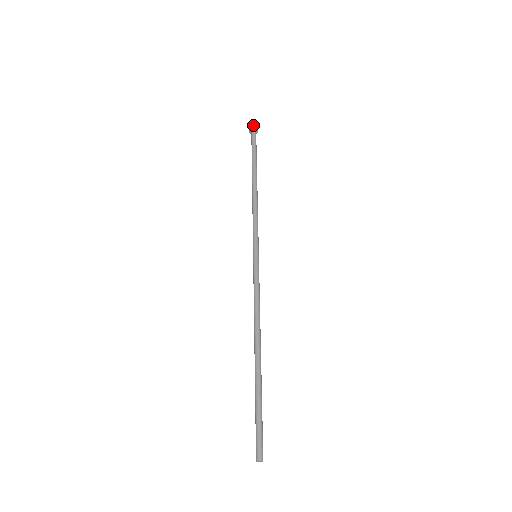
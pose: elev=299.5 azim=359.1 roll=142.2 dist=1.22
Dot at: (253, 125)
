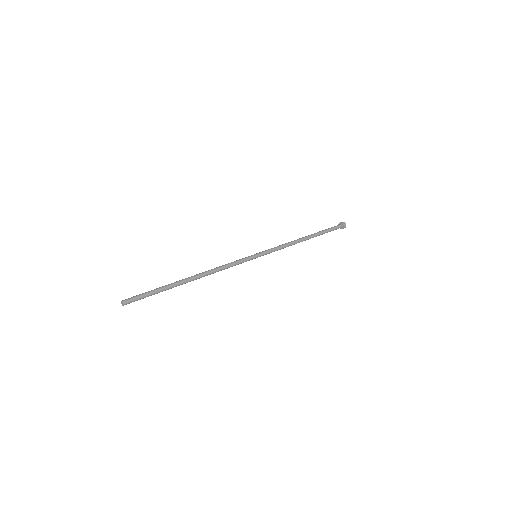
Dot at: (345, 224)
